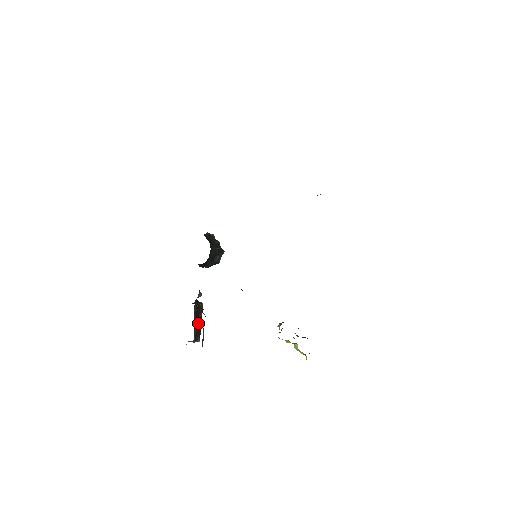
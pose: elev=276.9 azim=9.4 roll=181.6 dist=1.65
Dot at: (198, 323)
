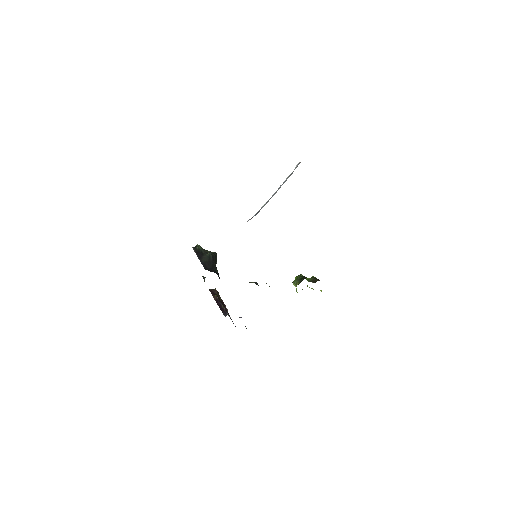
Dot at: occluded
